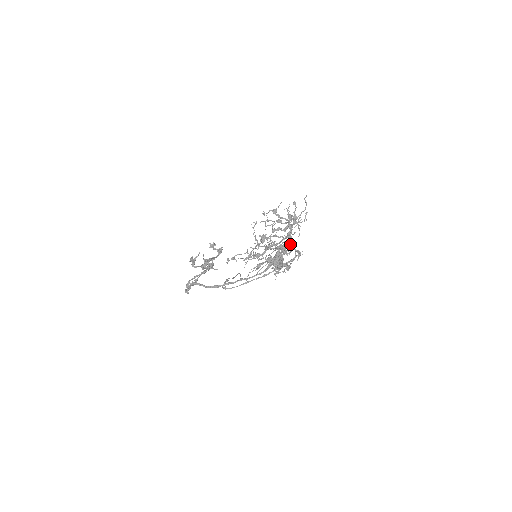
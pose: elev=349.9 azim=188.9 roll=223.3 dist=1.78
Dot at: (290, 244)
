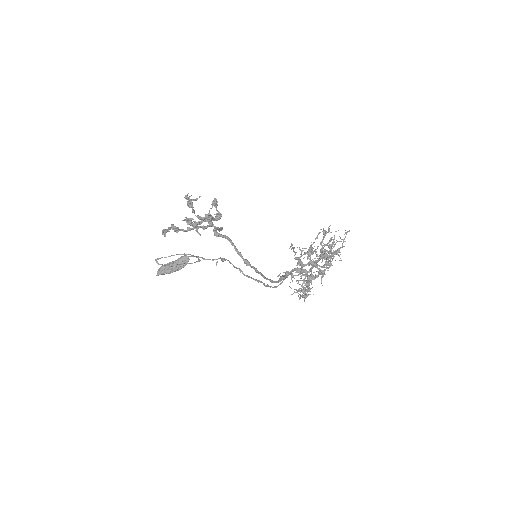
Dot at: (304, 272)
